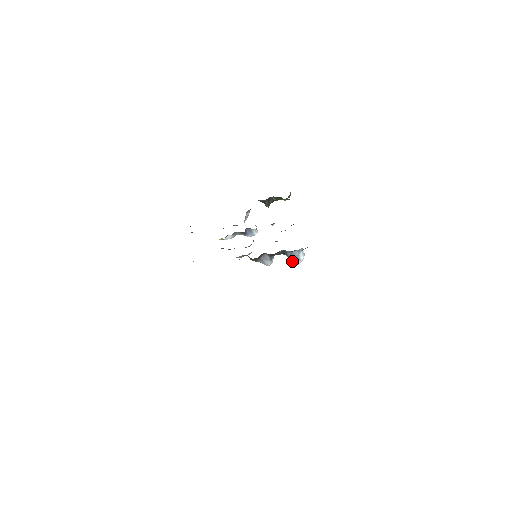
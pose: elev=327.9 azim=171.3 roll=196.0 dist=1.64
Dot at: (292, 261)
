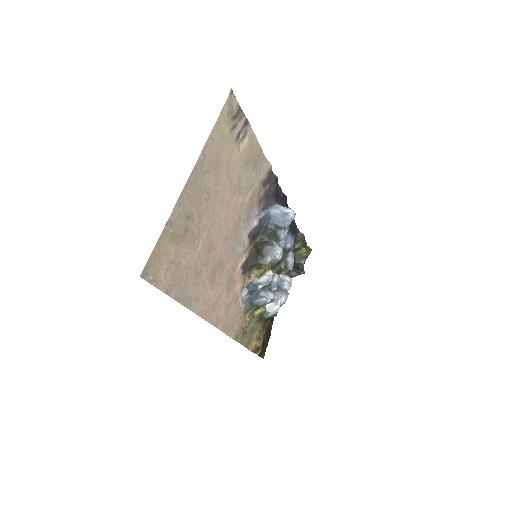
Dot at: (288, 224)
